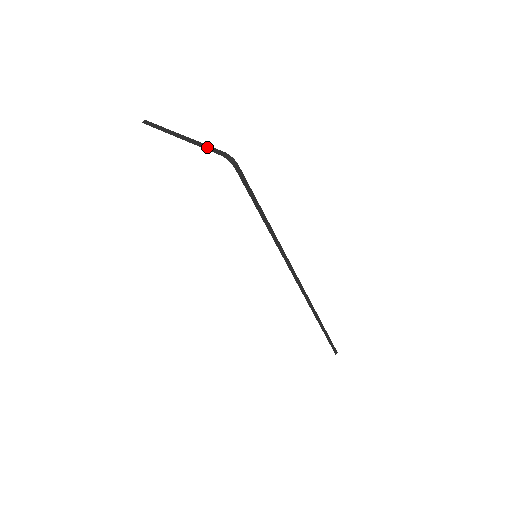
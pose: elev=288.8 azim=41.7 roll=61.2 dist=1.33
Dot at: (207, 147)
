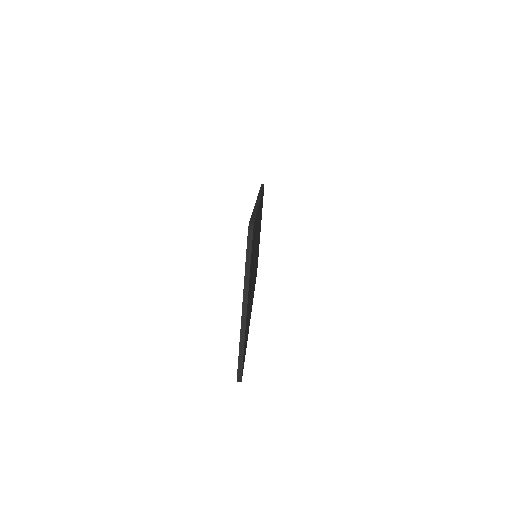
Dot at: (241, 354)
